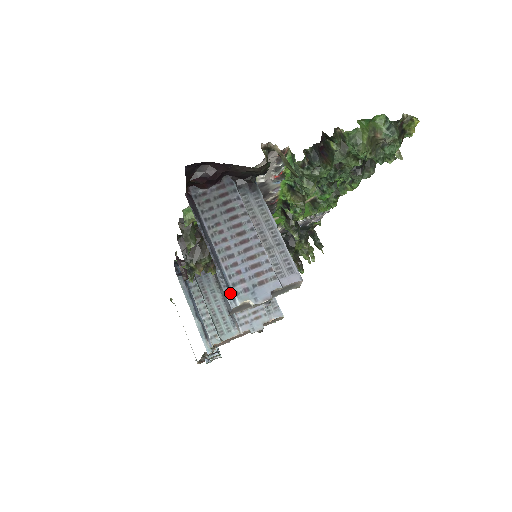
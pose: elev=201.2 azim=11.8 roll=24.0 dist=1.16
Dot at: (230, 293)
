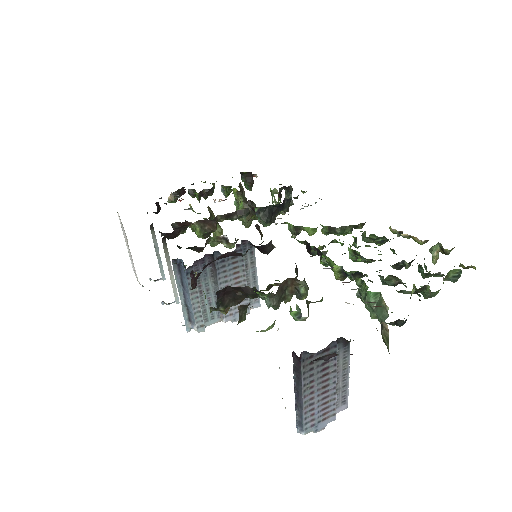
Dot at: (300, 426)
